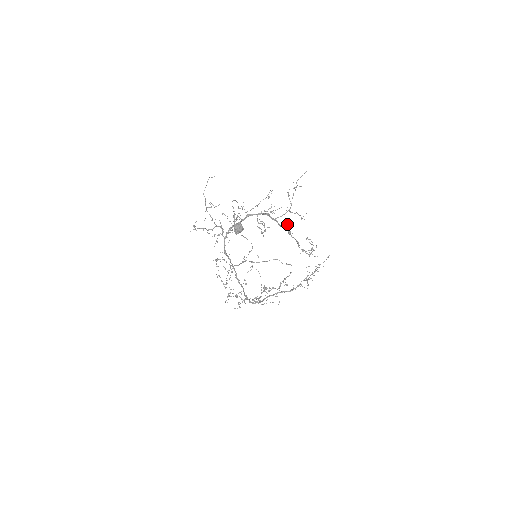
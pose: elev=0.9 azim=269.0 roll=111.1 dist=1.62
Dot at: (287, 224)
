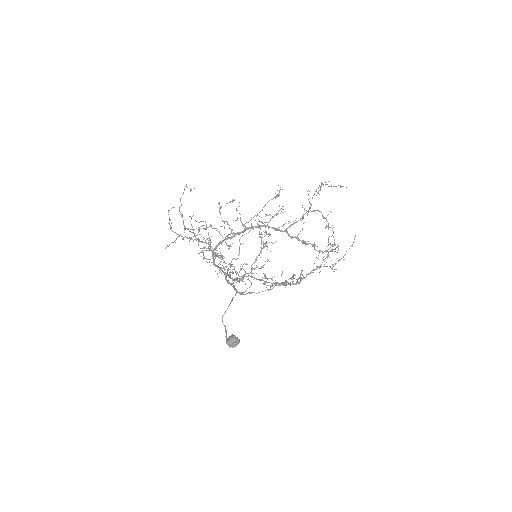
Dot at: (302, 230)
